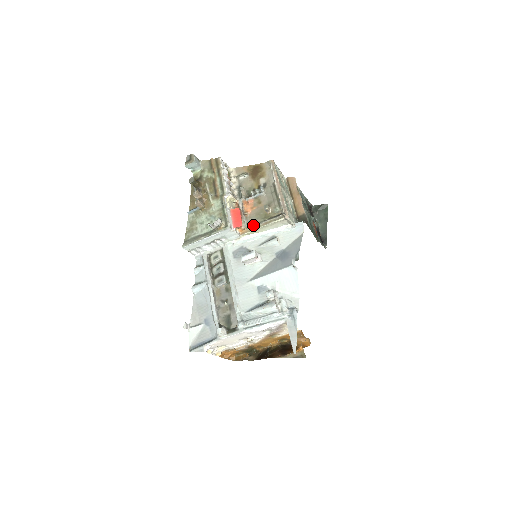
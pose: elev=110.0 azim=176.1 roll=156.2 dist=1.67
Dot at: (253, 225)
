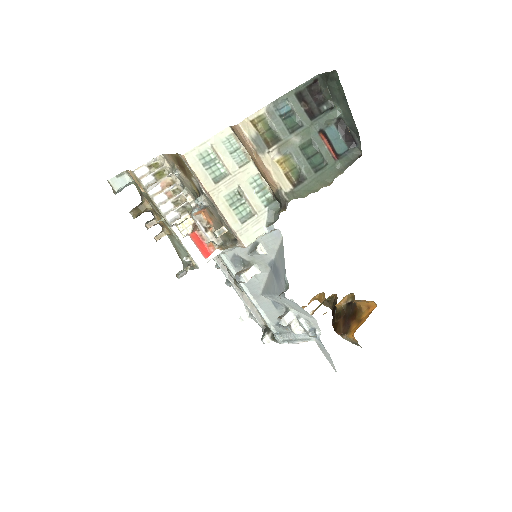
Dot at: (223, 243)
